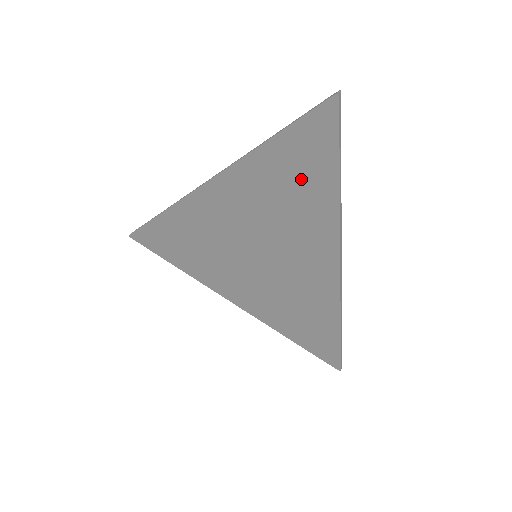
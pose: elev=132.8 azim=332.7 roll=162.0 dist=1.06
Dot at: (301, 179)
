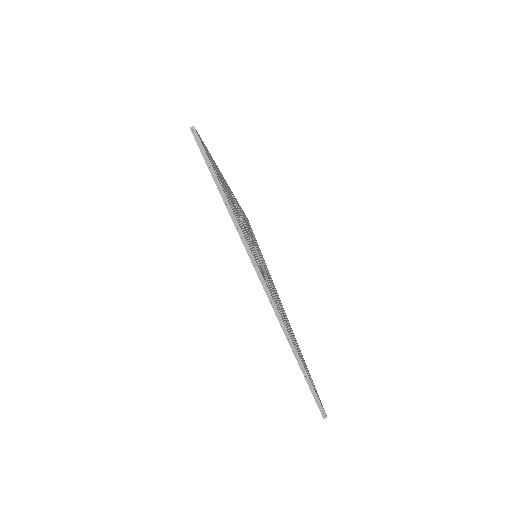
Dot at: occluded
